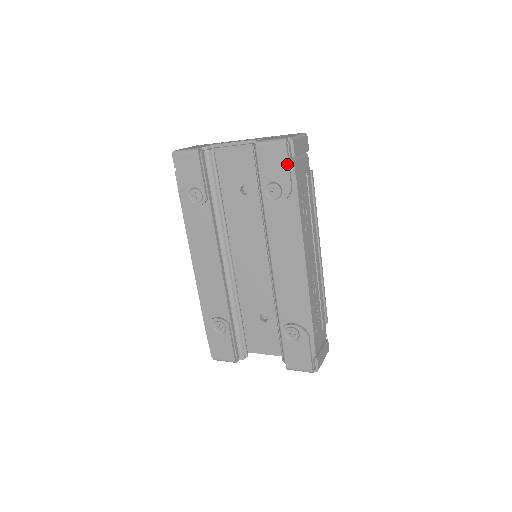
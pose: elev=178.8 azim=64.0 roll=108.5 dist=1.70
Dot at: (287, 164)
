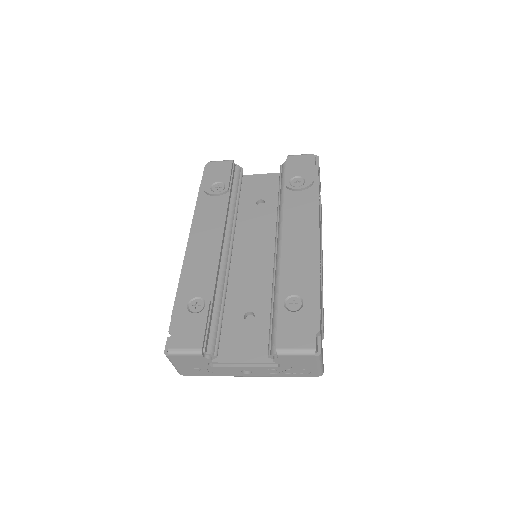
Dot at: (313, 165)
